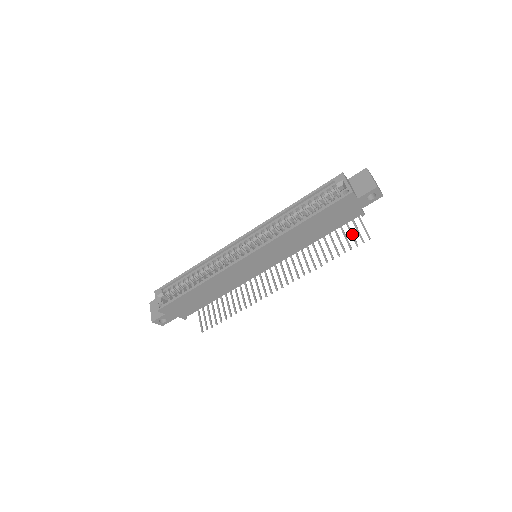
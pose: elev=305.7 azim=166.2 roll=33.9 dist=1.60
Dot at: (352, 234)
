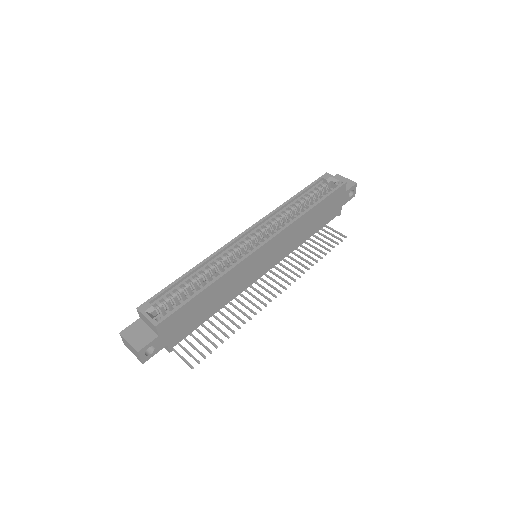
Dot at: (328, 237)
